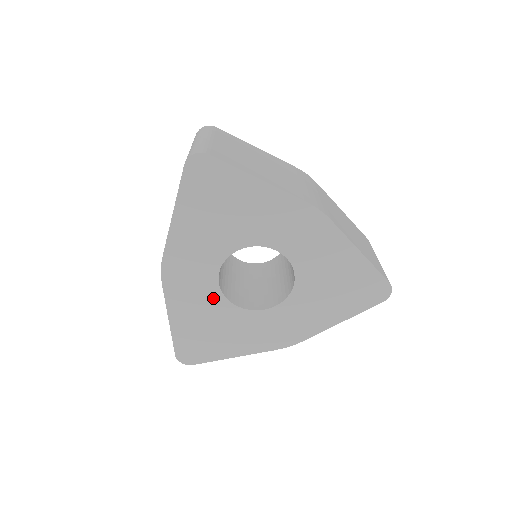
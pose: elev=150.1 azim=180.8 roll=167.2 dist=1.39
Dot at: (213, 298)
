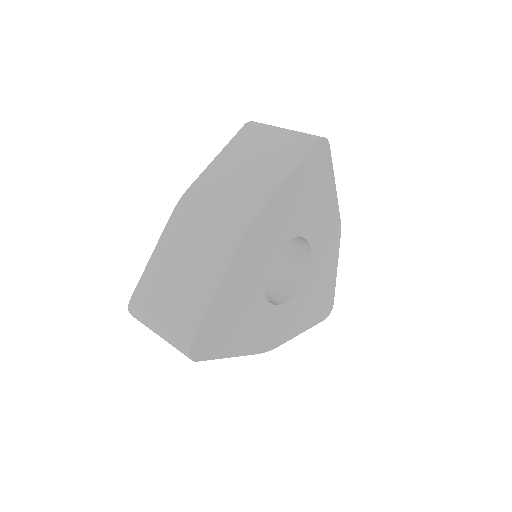
Dot at: (258, 279)
